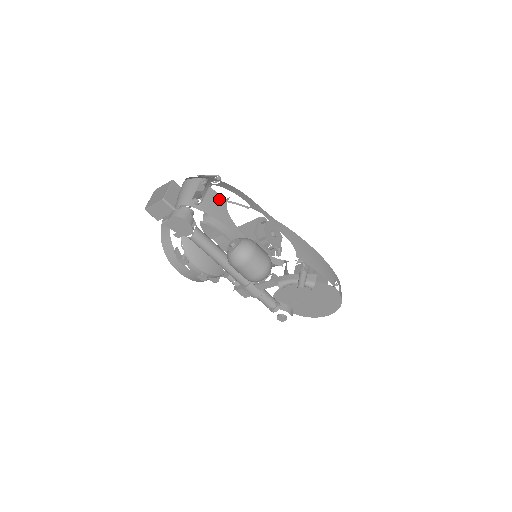
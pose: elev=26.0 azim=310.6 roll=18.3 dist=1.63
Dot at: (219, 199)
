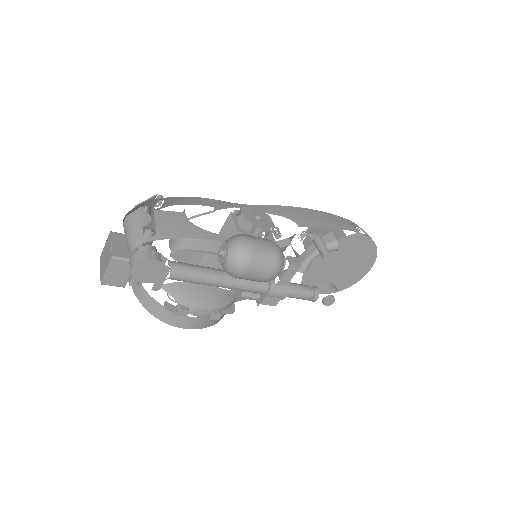
Dot at: (174, 216)
